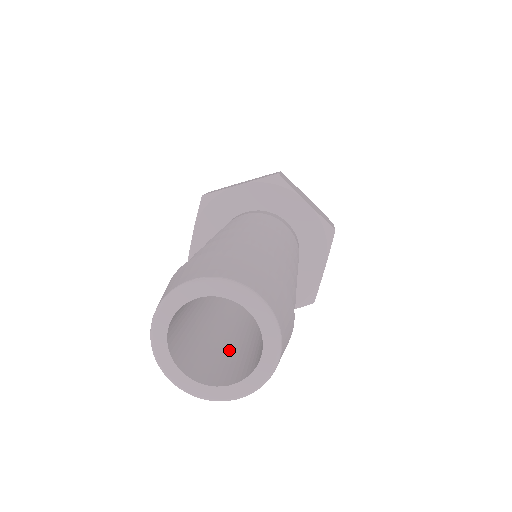
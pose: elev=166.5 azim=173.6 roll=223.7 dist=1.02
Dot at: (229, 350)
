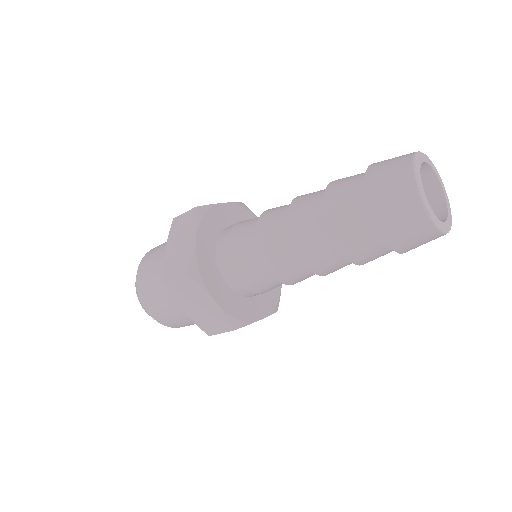
Dot at: occluded
